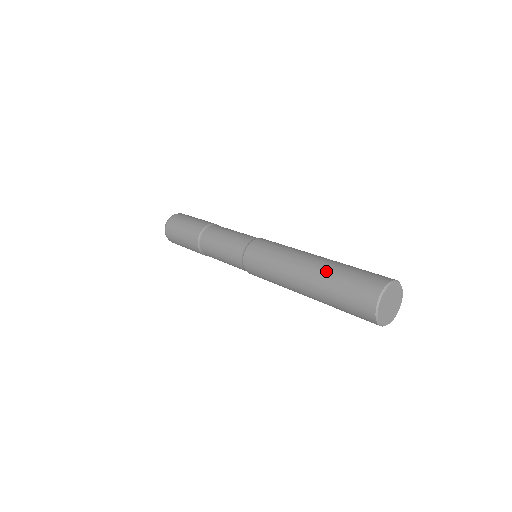
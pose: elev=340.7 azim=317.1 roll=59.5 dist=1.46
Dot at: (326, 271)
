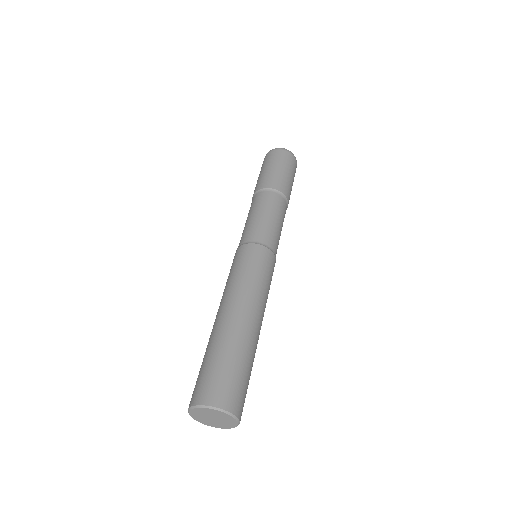
Dot at: (212, 339)
